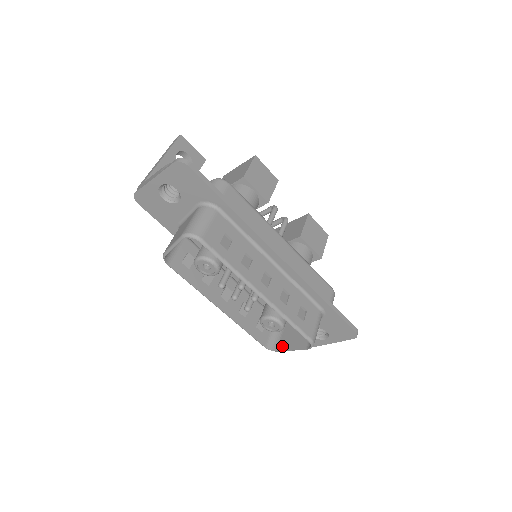
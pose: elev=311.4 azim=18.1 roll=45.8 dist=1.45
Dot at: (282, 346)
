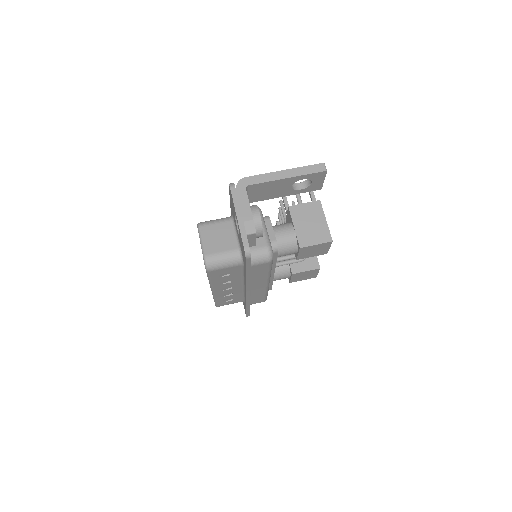
Dot at: occluded
